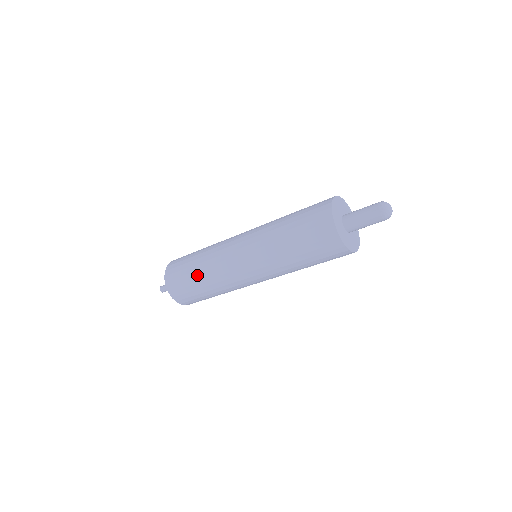
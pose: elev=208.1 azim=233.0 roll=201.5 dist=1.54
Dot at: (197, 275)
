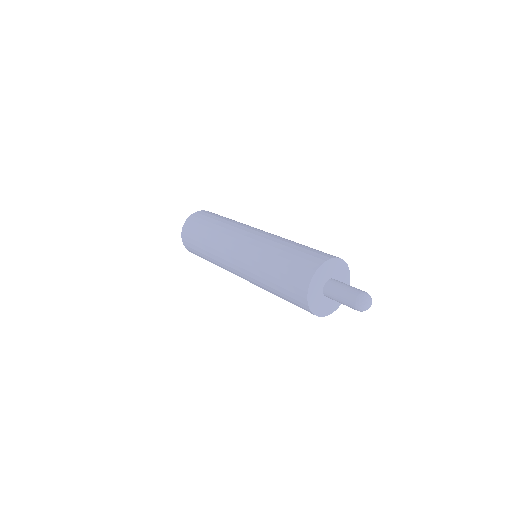
Dot at: (203, 248)
